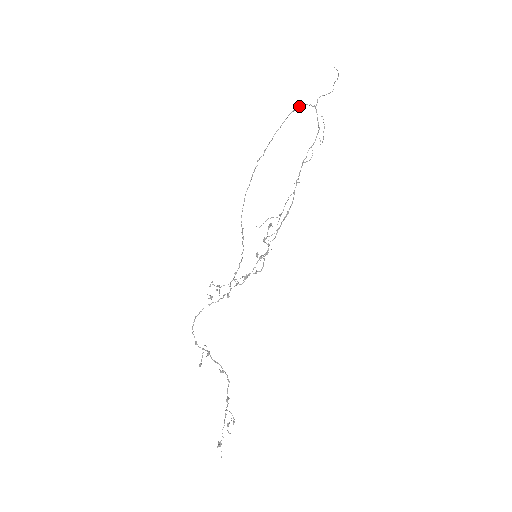
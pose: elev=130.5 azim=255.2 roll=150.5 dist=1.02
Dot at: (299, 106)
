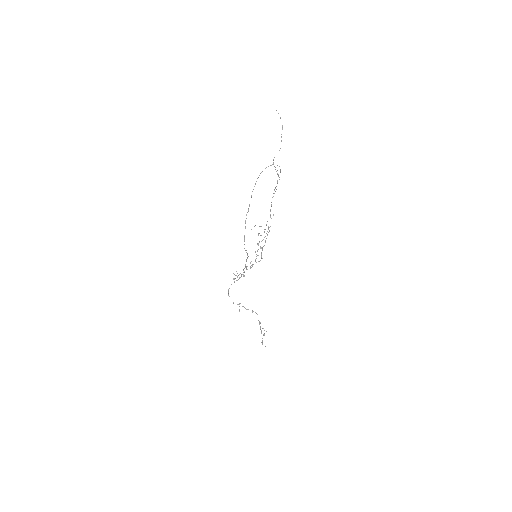
Dot at: occluded
